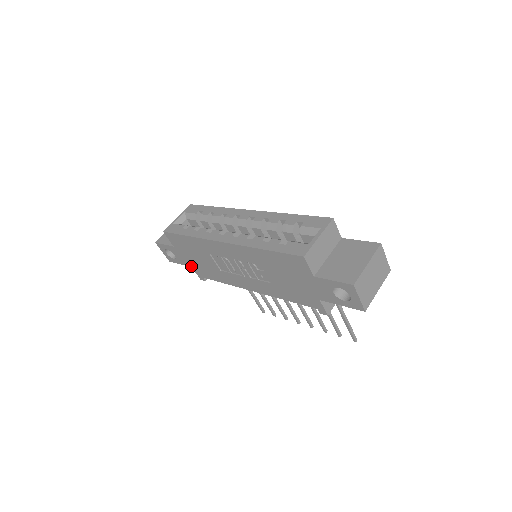
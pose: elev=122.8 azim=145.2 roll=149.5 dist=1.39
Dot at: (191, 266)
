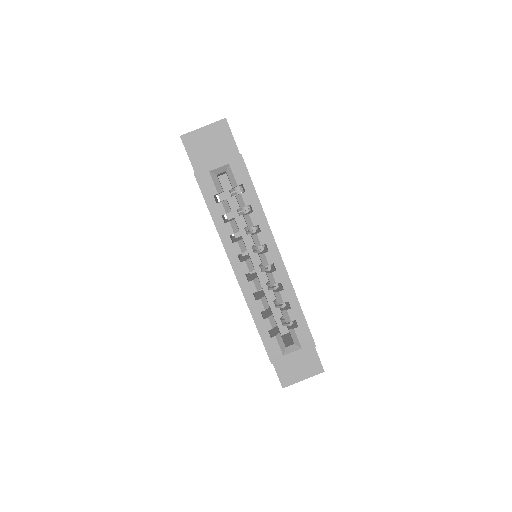
Dot at: occluded
